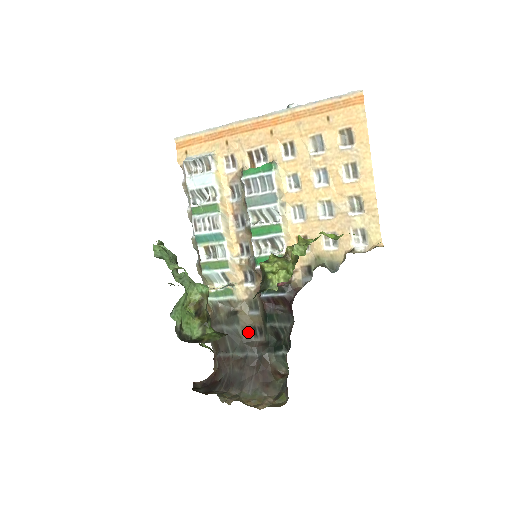
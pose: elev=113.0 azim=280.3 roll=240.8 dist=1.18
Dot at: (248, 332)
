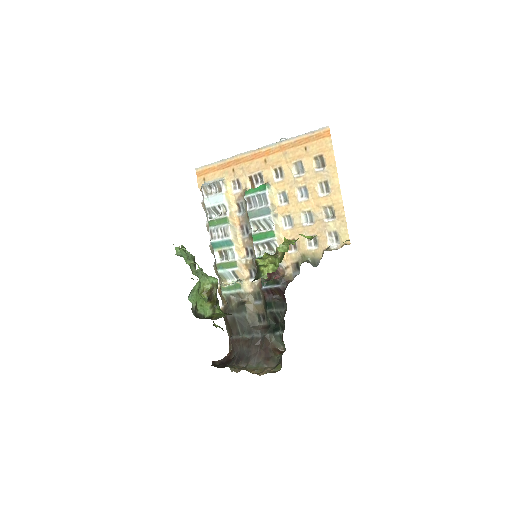
Dot at: (254, 318)
